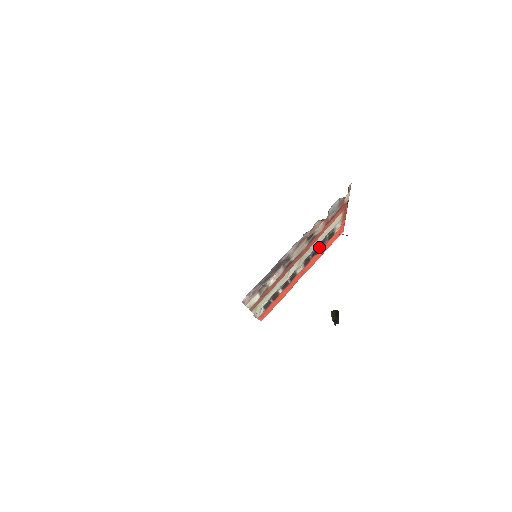
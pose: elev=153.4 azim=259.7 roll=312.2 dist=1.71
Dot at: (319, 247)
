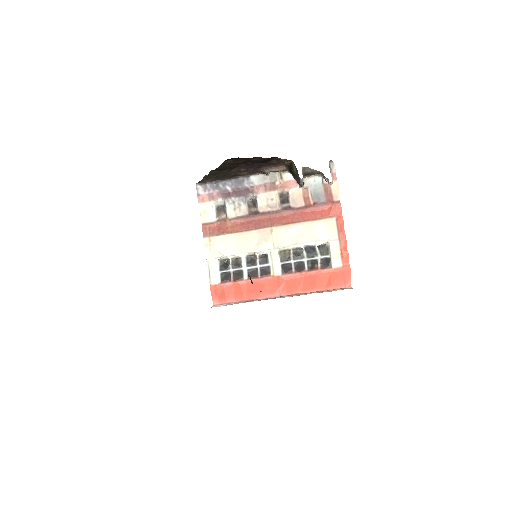
Dot at: (308, 266)
